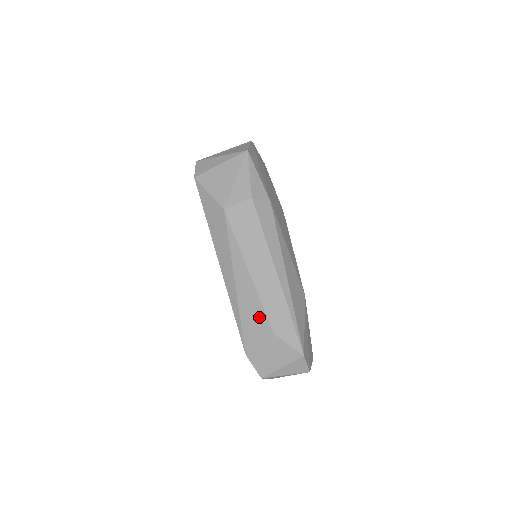
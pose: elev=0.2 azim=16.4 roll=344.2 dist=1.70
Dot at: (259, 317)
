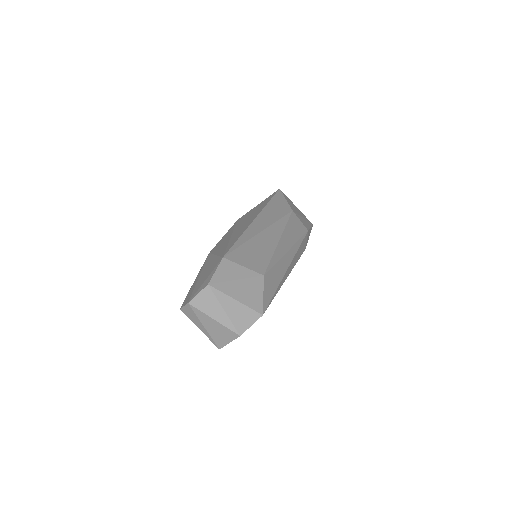
Dot at: (262, 258)
